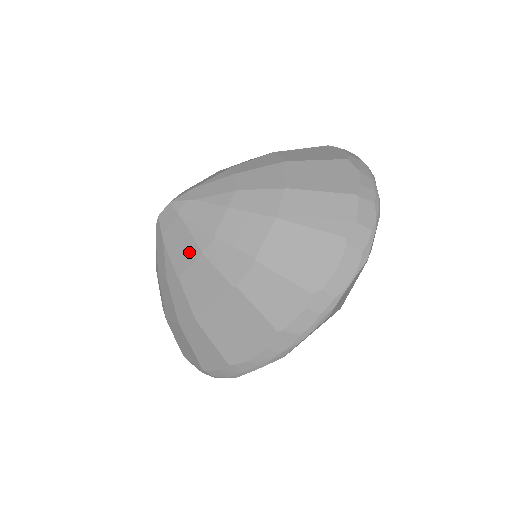
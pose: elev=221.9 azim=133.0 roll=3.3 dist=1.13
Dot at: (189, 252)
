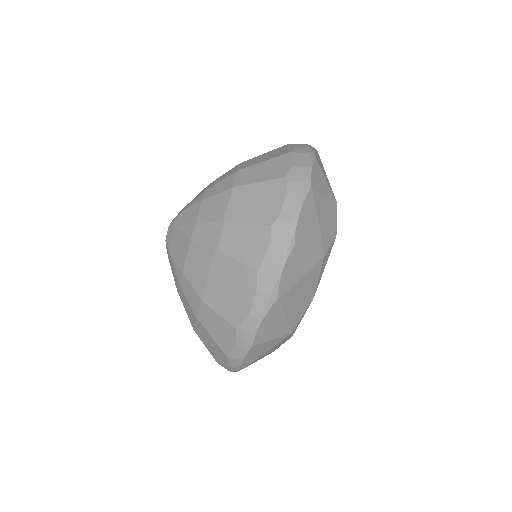
Dot at: (184, 247)
